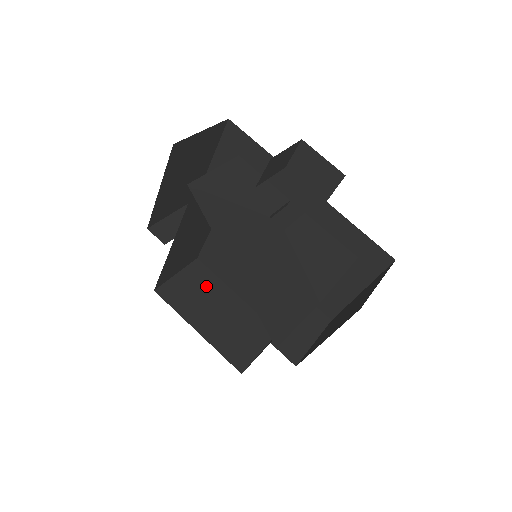
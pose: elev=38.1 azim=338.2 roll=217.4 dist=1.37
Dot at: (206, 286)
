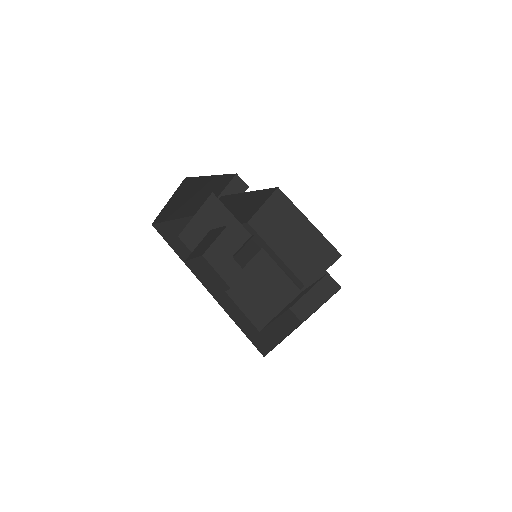
Dot at: (284, 215)
